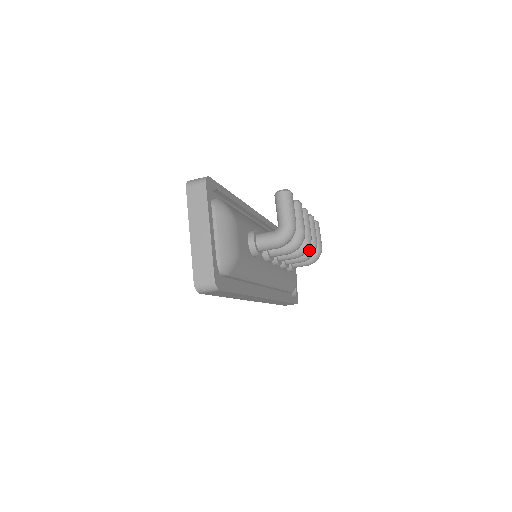
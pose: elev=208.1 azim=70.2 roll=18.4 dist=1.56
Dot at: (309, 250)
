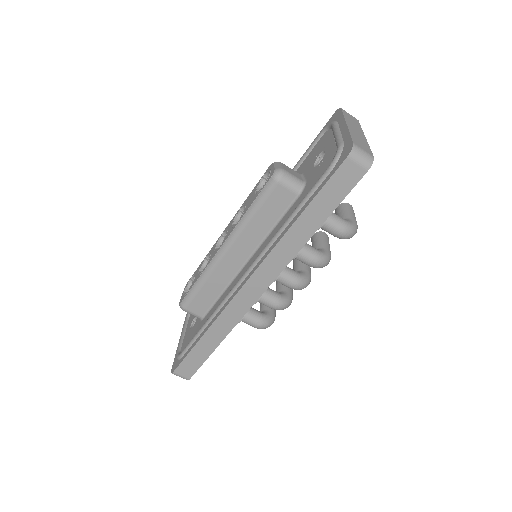
Dot at: (288, 299)
